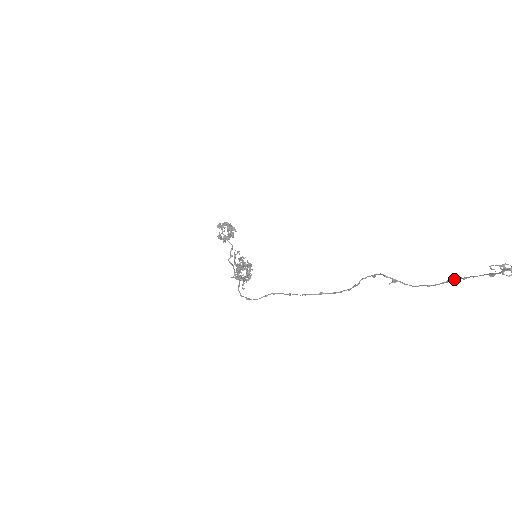
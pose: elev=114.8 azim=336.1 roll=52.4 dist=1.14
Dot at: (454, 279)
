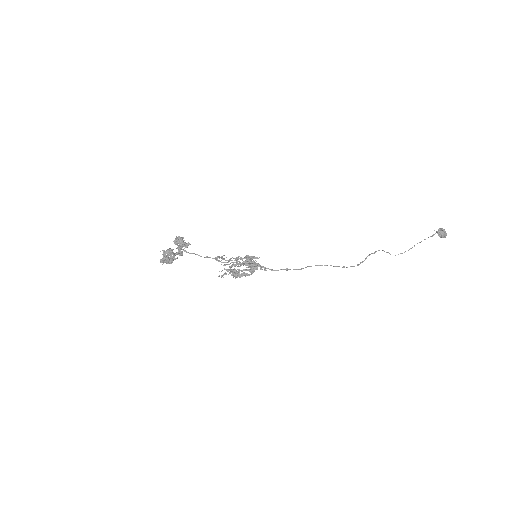
Dot at: occluded
